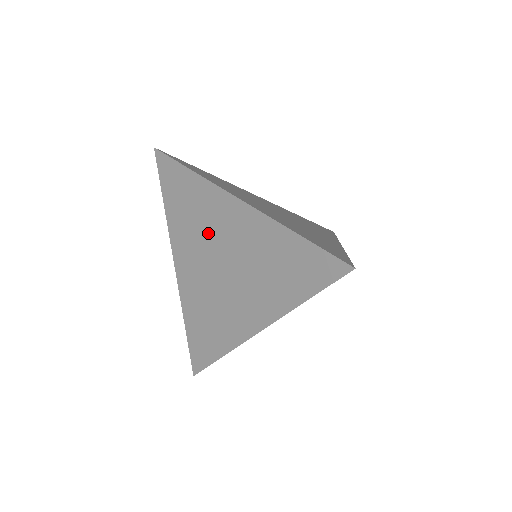
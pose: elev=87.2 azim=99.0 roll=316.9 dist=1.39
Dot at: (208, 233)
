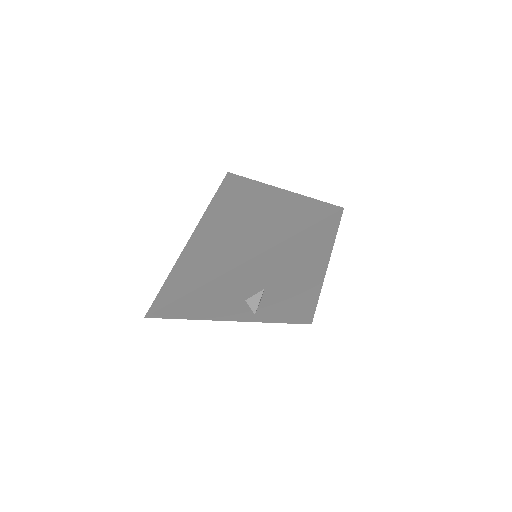
Dot at: (237, 210)
